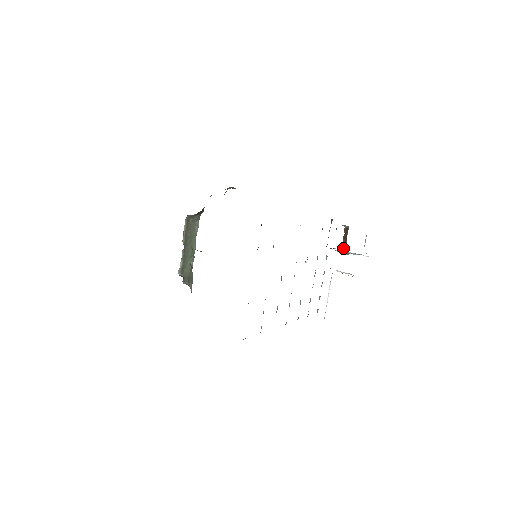
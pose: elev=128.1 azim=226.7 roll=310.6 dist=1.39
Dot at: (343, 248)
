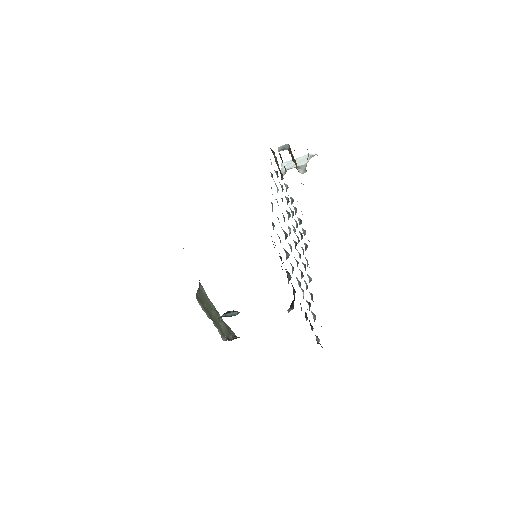
Dot at: (296, 168)
